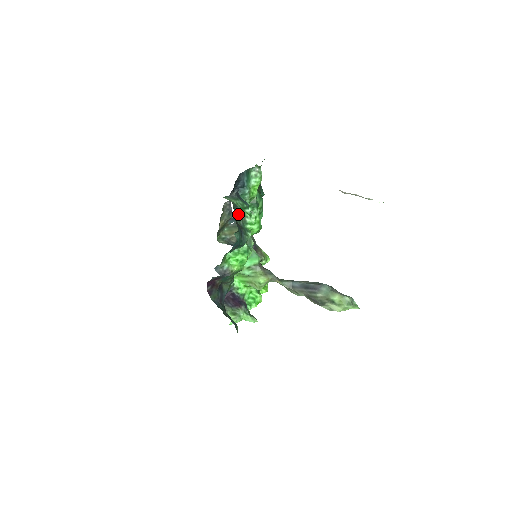
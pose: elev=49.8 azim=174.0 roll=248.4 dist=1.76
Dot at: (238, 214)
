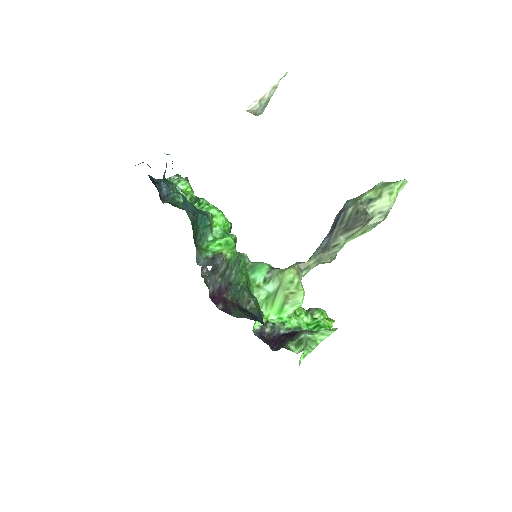
Dot at: (182, 208)
